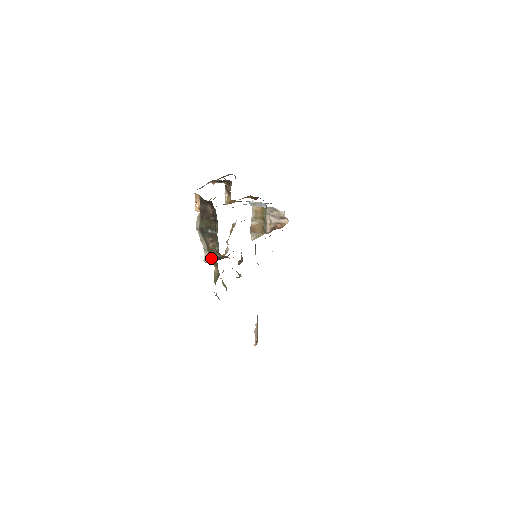
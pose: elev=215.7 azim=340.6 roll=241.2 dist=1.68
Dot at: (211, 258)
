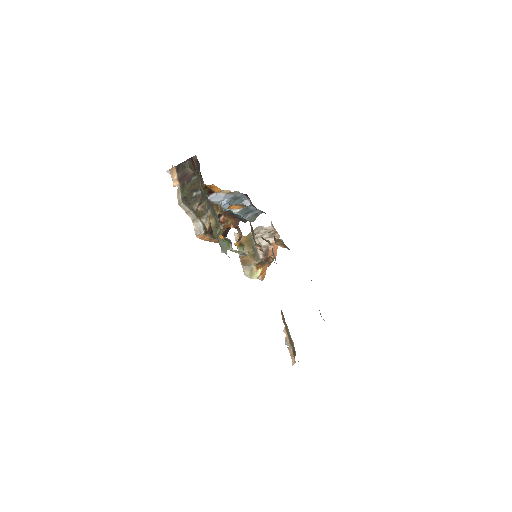
Dot at: (203, 225)
